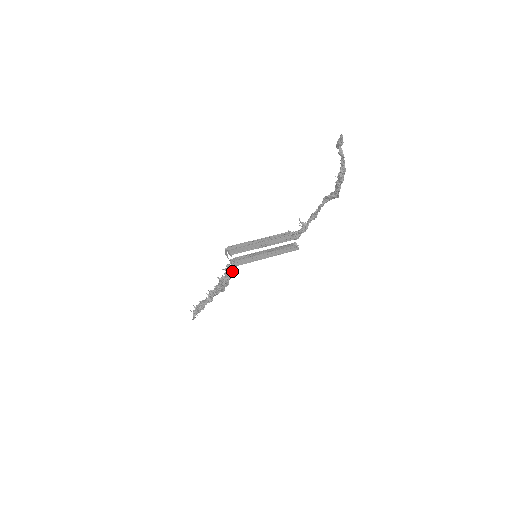
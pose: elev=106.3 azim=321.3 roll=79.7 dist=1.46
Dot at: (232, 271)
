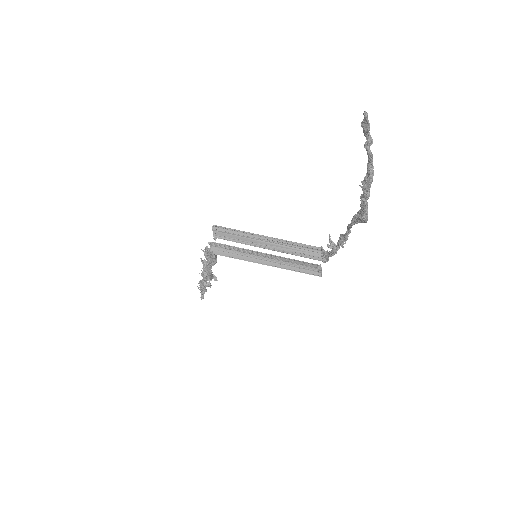
Dot at: (211, 258)
